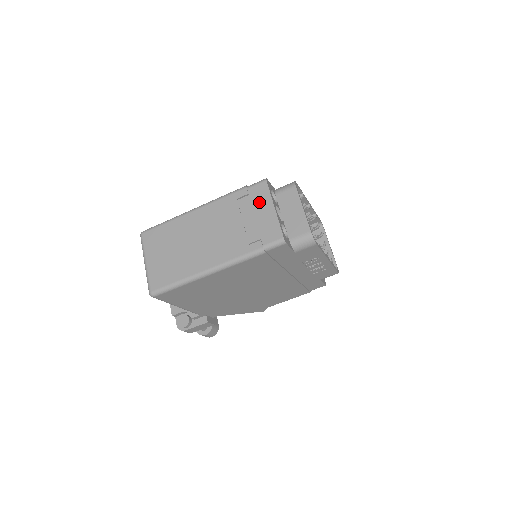
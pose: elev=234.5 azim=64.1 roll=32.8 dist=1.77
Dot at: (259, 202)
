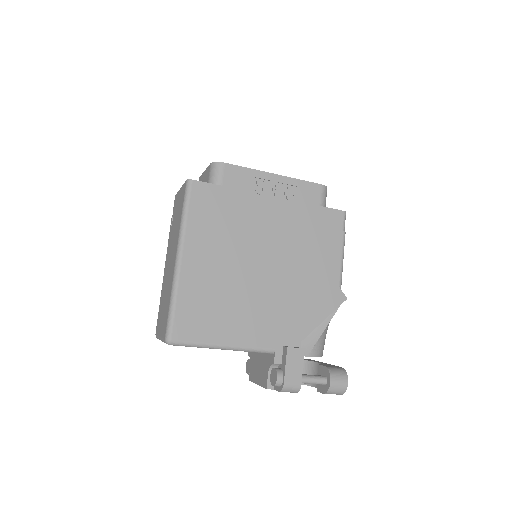
Dot at: (176, 204)
